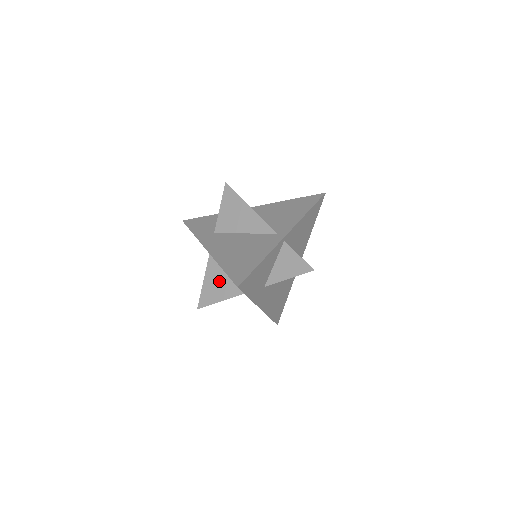
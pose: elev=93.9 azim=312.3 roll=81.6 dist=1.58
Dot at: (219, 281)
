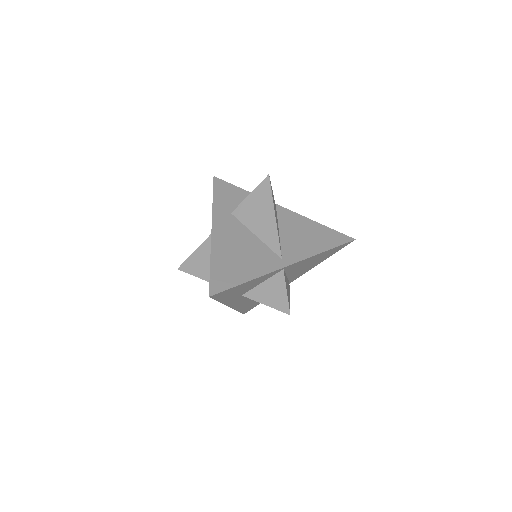
Dot at: (209, 260)
